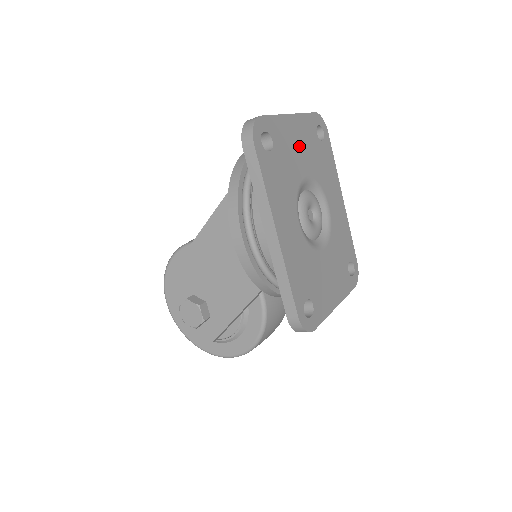
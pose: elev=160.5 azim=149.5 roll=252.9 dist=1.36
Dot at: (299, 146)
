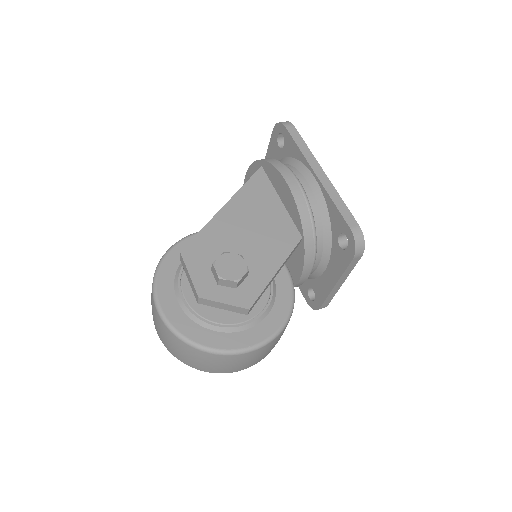
Dot at: occluded
